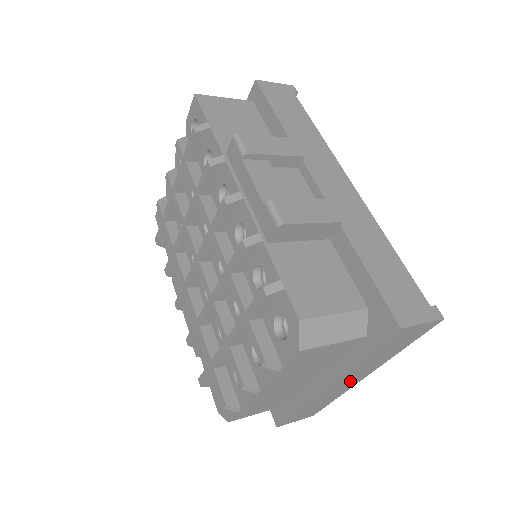
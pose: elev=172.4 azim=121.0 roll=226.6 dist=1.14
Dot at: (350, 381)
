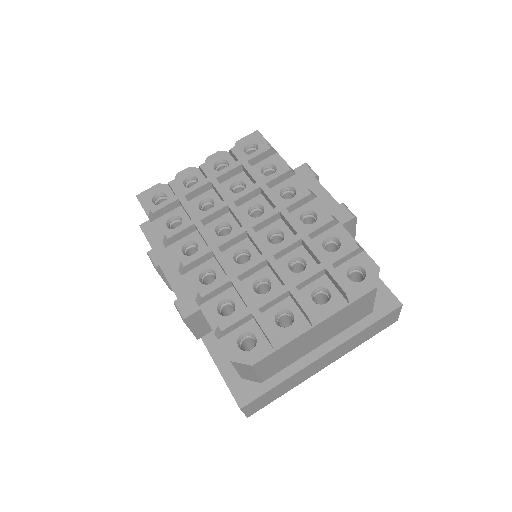
Dot at: (323, 364)
